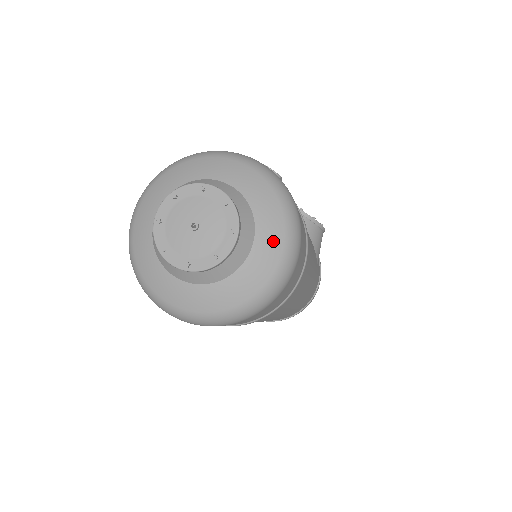
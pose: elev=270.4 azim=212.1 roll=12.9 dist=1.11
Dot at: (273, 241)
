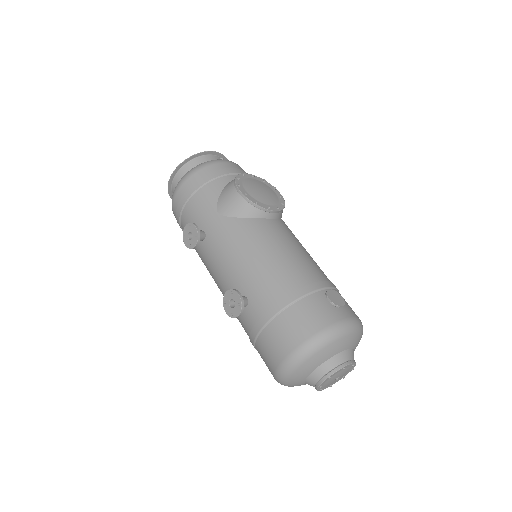
Dot at: occluded
